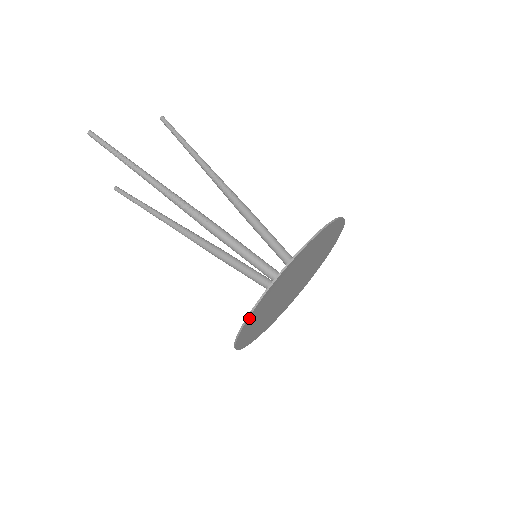
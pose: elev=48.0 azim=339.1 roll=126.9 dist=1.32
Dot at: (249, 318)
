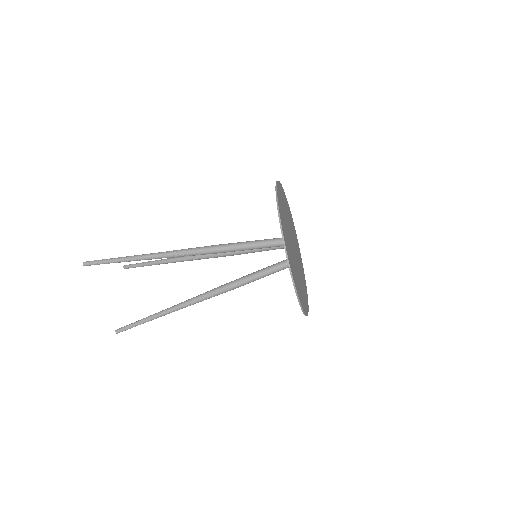
Dot at: (283, 234)
